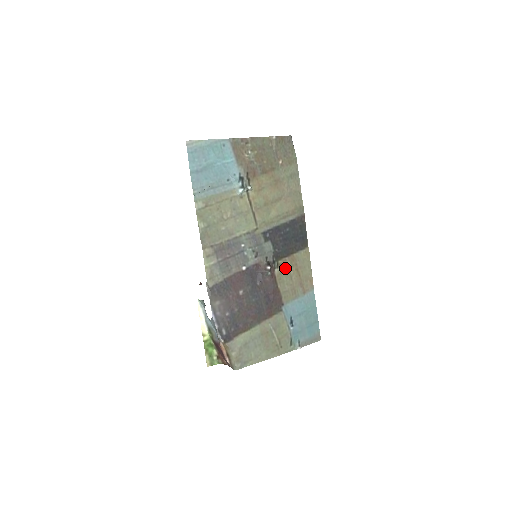
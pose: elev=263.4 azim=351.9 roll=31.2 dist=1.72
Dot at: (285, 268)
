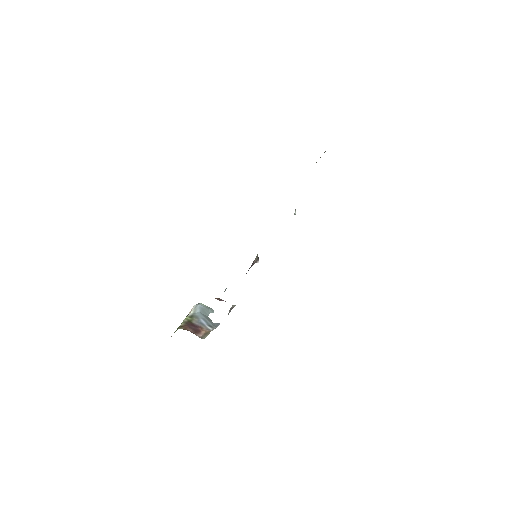
Dot at: occluded
